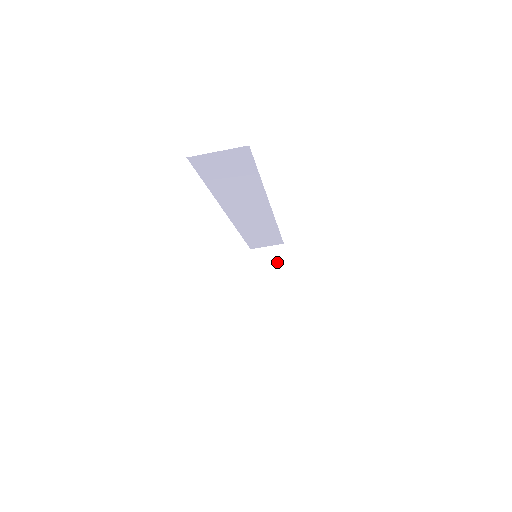
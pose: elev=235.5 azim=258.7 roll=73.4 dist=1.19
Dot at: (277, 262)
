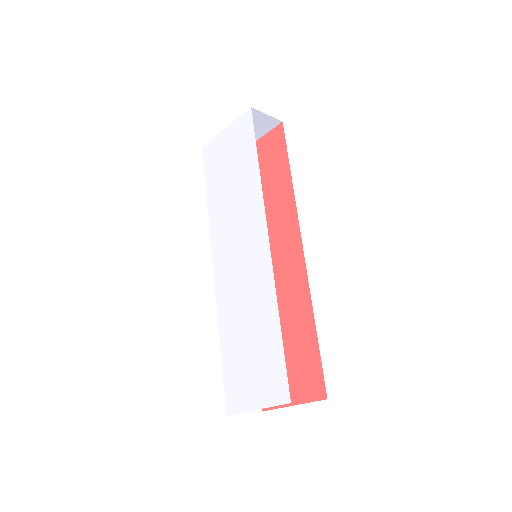
Dot at: (260, 128)
